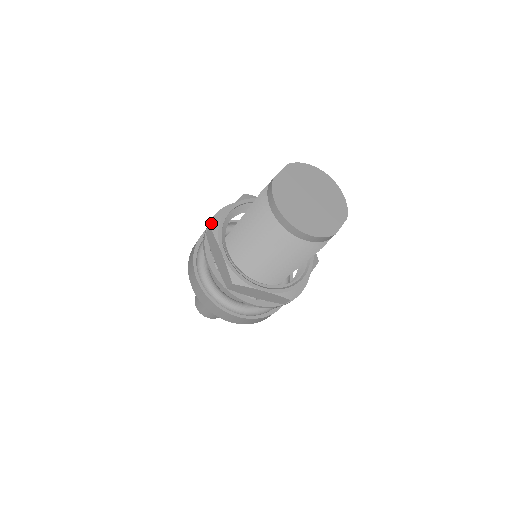
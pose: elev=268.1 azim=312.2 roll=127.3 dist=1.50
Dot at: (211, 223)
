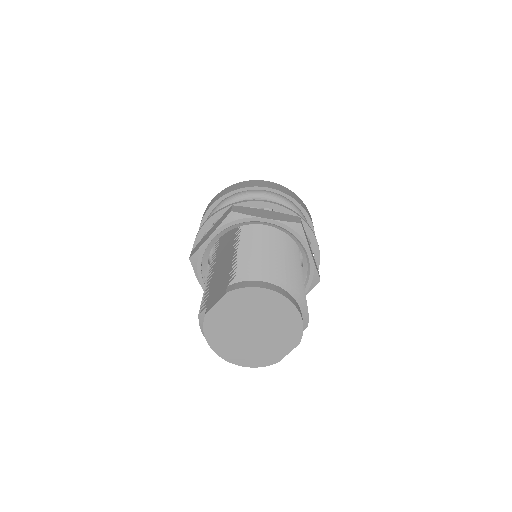
Dot at: (198, 237)
